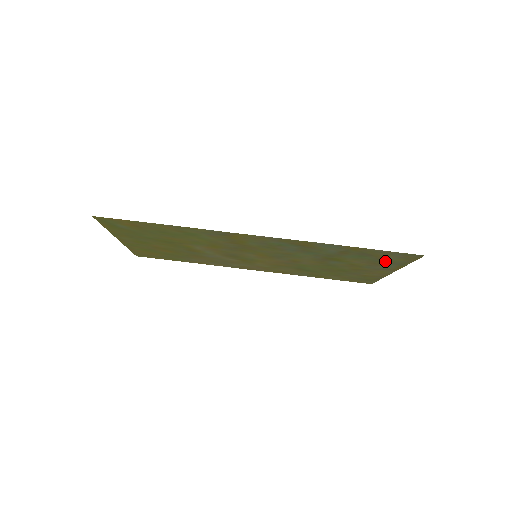
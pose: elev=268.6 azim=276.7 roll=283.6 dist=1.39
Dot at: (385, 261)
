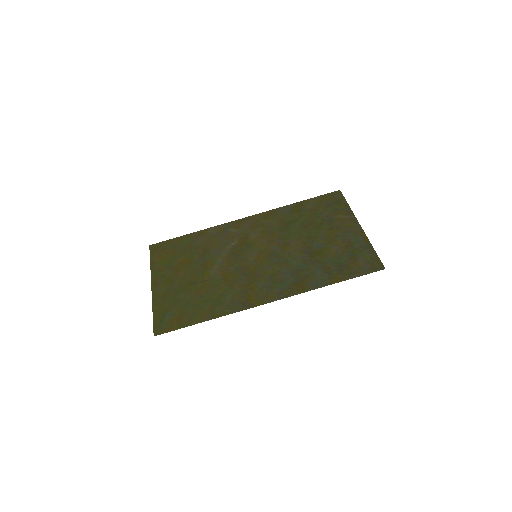
Dot at: (356, 252)
